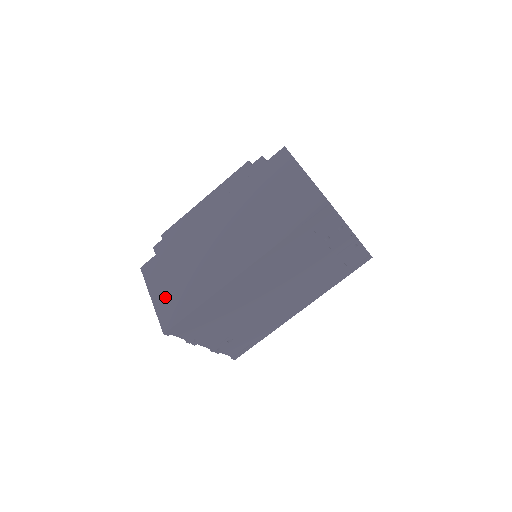
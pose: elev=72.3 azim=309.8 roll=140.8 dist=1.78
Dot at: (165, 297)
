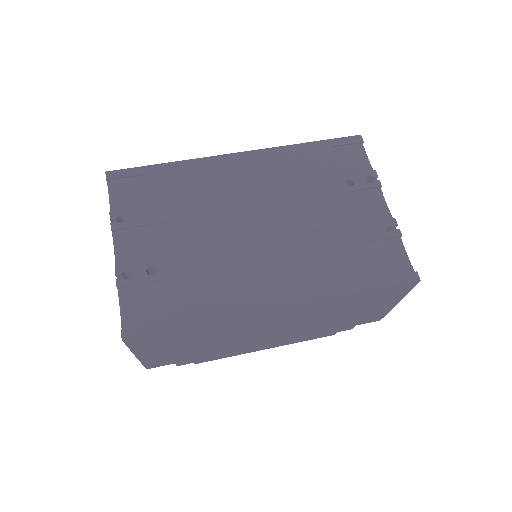
Dot at: occluded
